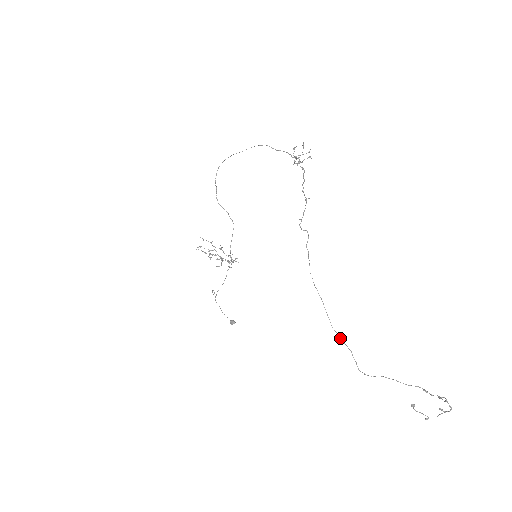
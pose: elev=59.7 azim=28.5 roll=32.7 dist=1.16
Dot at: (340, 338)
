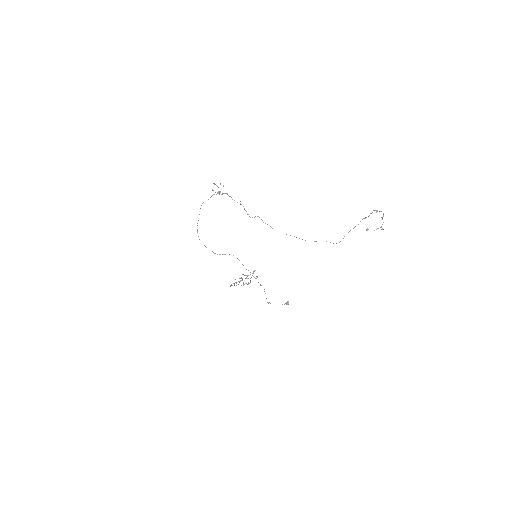
Dot at: (314, 241)
